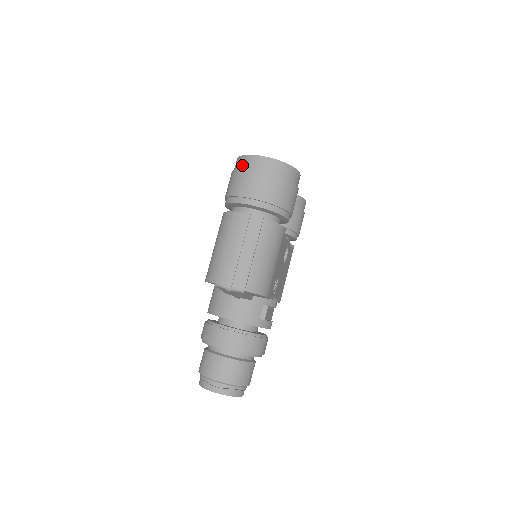
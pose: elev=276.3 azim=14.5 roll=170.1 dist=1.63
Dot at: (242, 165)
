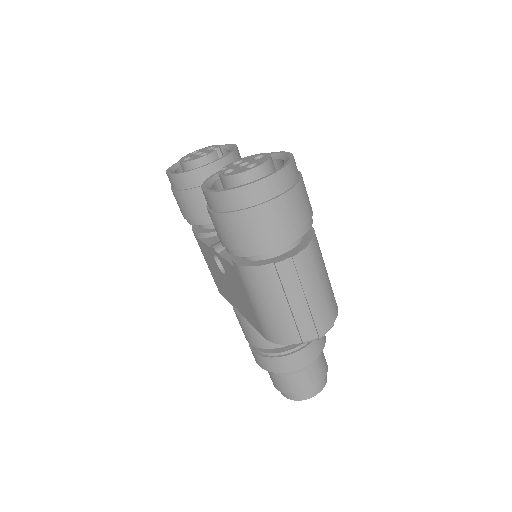
Dot at: (242, 204)
